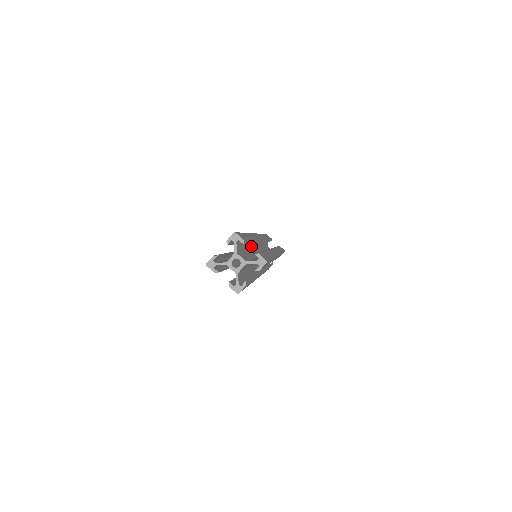
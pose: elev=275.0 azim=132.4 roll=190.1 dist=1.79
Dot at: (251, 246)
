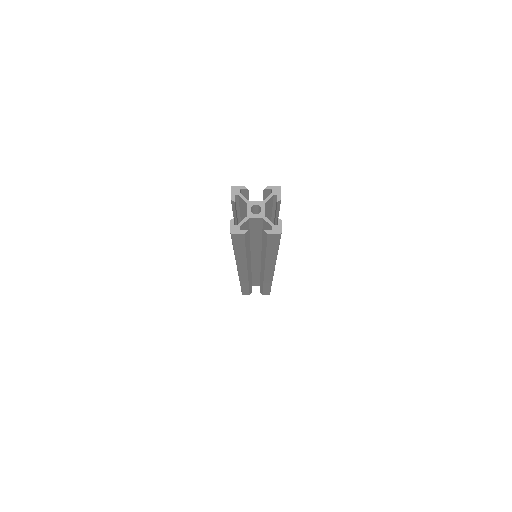
Dot at: occluded
